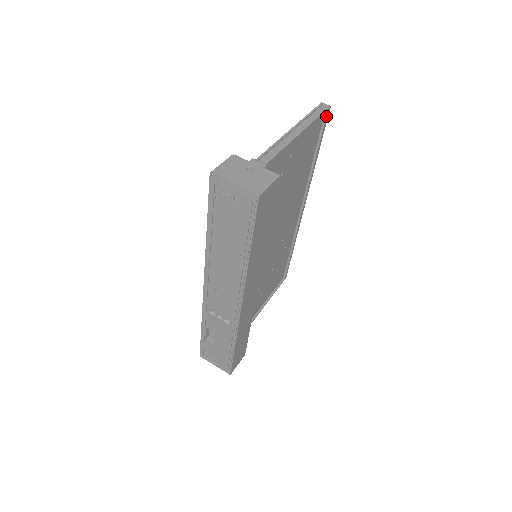
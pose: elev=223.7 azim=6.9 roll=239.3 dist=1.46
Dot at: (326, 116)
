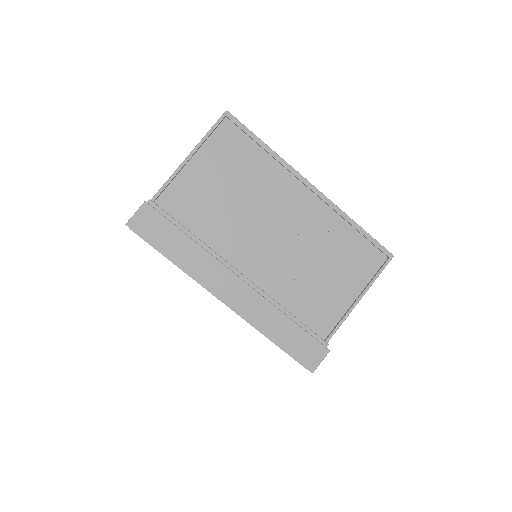
Dot at: (230, 119)
